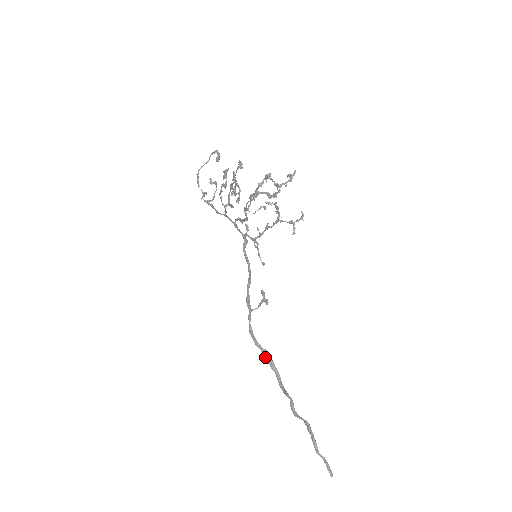
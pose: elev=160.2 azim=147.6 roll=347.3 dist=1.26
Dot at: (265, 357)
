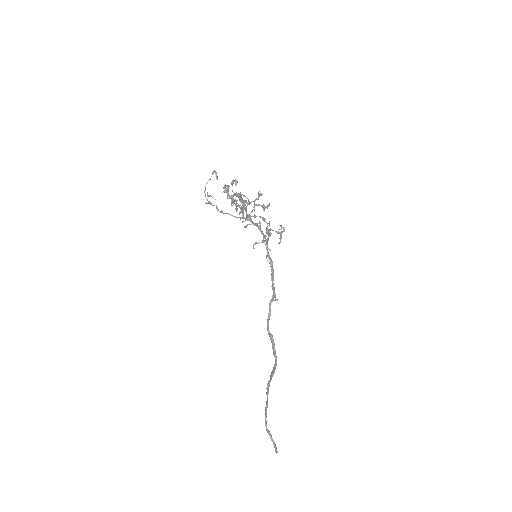
Dot at: (271, 341)
